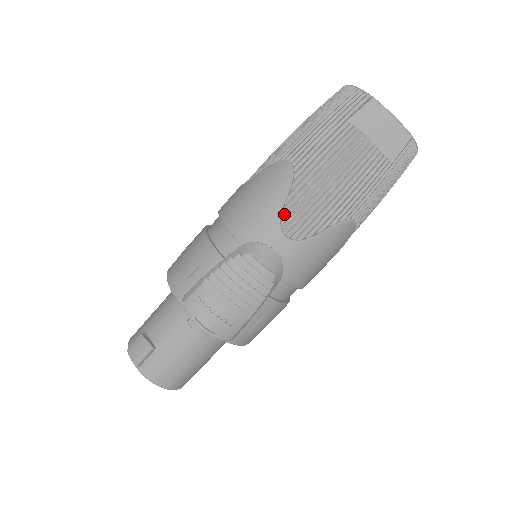
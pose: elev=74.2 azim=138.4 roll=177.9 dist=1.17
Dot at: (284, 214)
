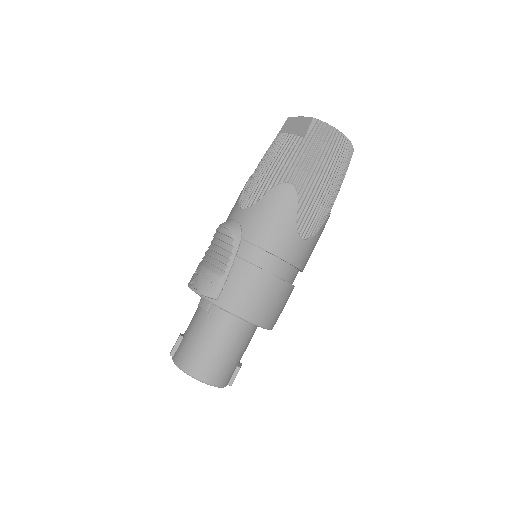
Dot at: (243, 198)
